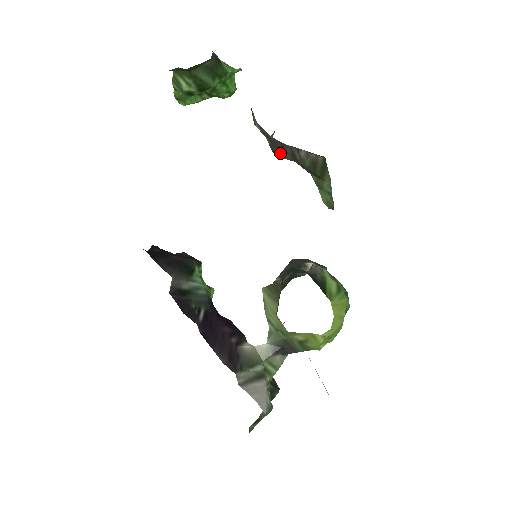
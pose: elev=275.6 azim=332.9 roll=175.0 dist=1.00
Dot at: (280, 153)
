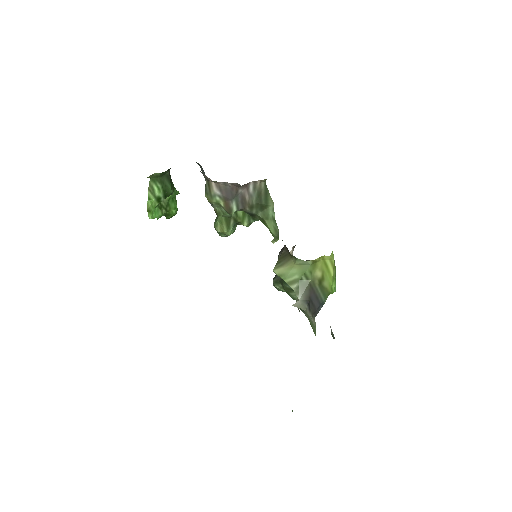
Dot at: (234, 205)
